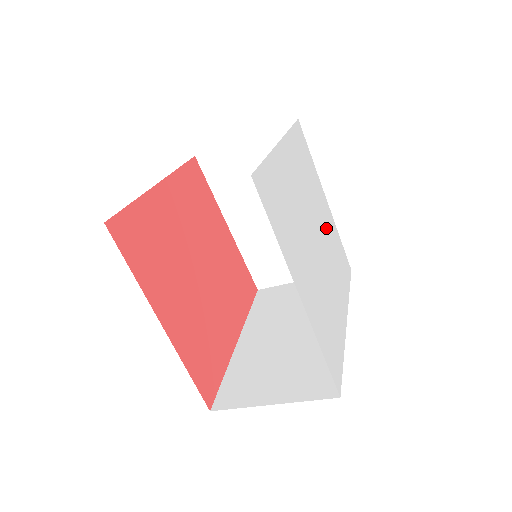
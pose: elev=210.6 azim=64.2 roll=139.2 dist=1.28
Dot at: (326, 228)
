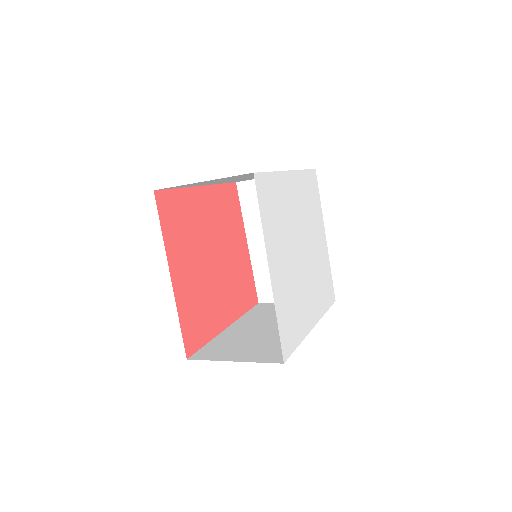
Dot at: (317, 253)
